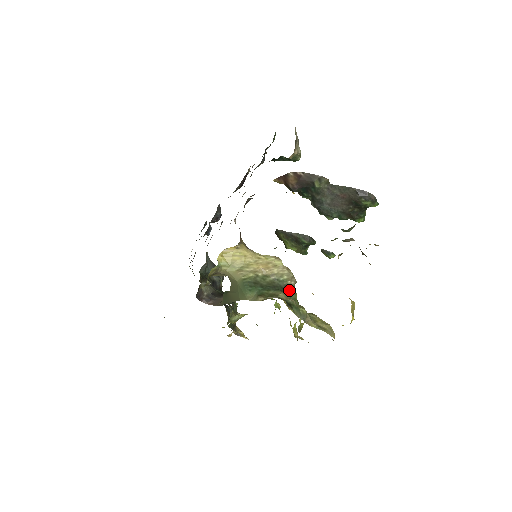
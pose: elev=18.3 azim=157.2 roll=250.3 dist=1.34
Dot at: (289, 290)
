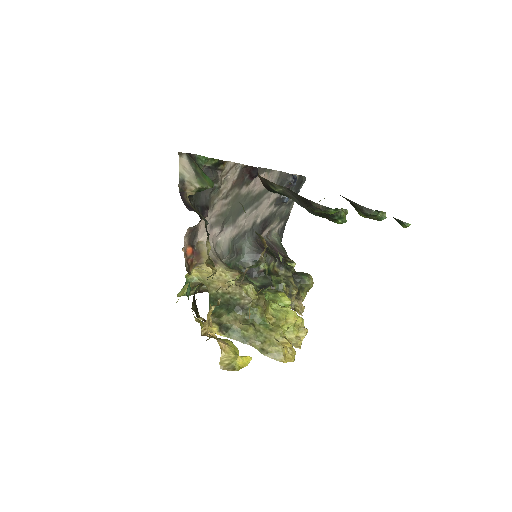
Dot at: (244, 308)
